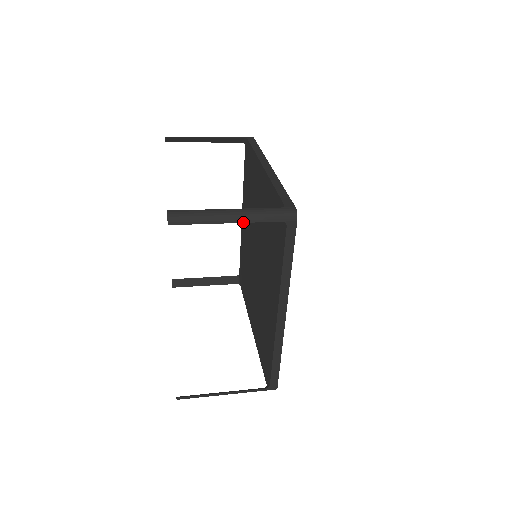
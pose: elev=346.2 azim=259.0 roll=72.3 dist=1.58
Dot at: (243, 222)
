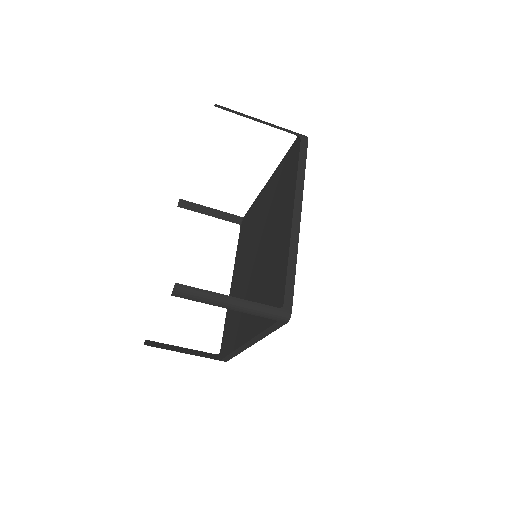
Dot at: (269, 125)
